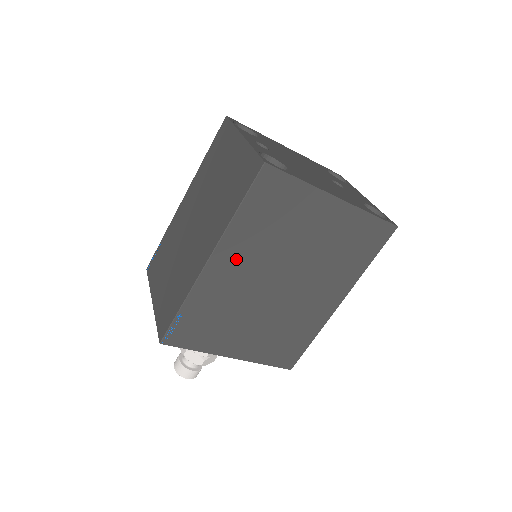
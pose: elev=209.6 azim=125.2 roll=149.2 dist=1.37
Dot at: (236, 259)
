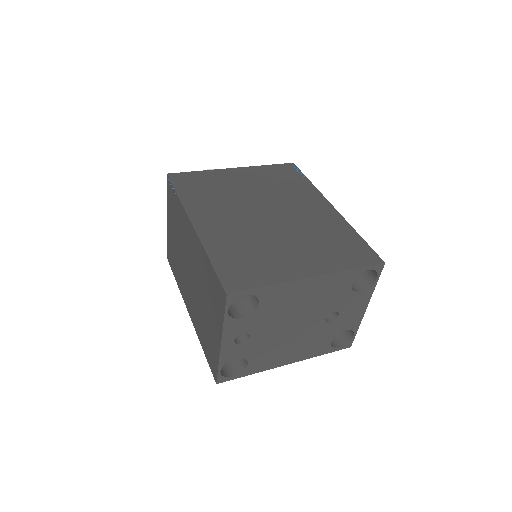
Dot at: occluded
